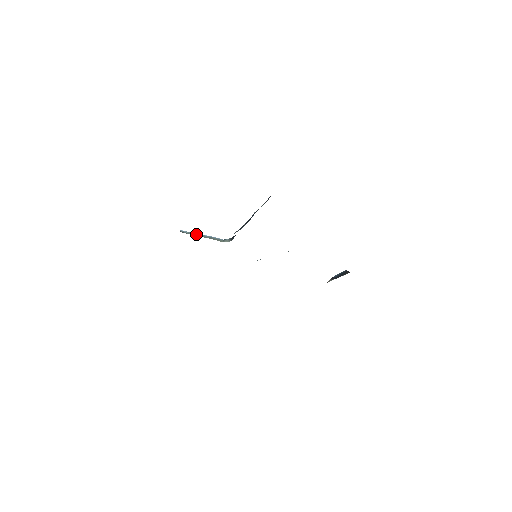
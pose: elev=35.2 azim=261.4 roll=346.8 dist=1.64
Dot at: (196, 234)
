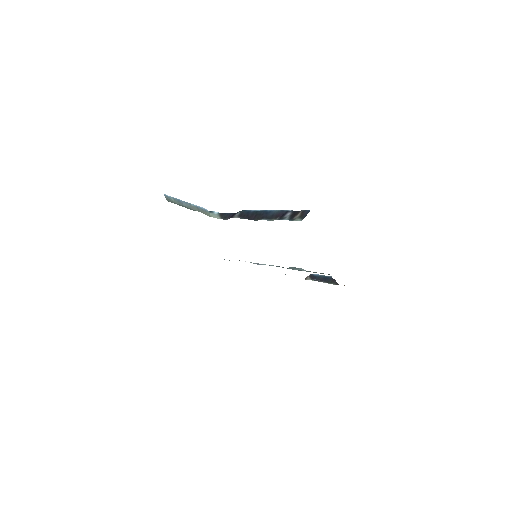
Dot at: (182, 202)
